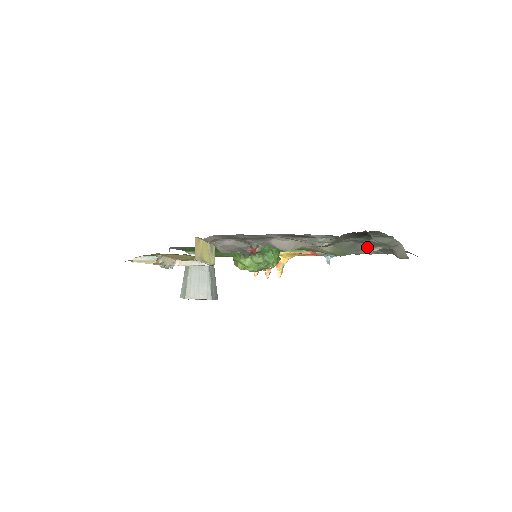
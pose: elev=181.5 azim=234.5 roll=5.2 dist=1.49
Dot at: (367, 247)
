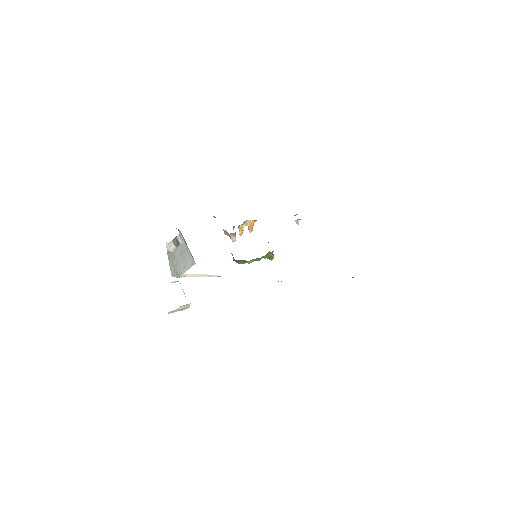
Dot at: occluded
